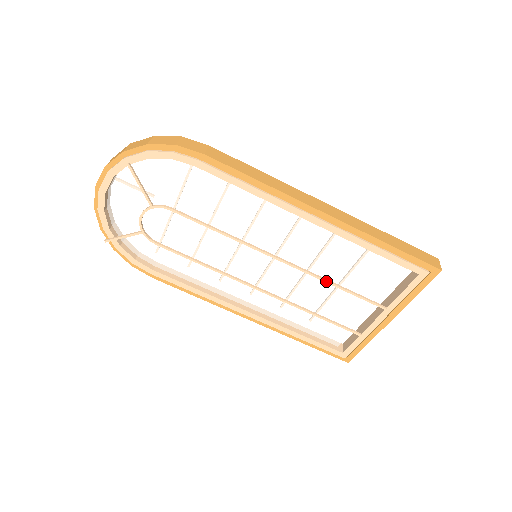
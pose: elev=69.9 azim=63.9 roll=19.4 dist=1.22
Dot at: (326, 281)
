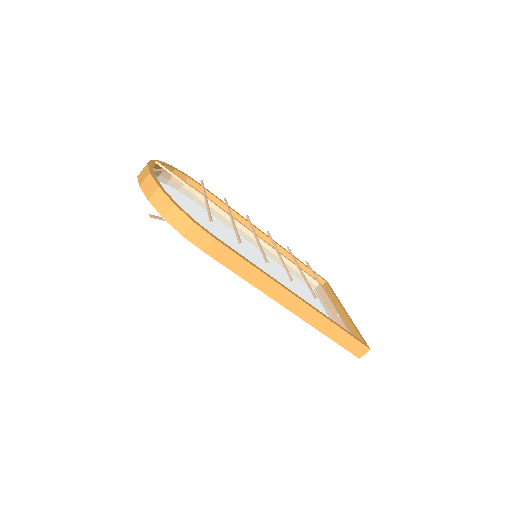
Dot at: occluded
